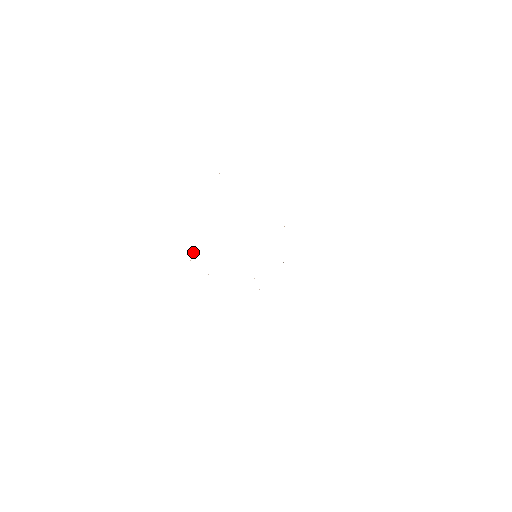
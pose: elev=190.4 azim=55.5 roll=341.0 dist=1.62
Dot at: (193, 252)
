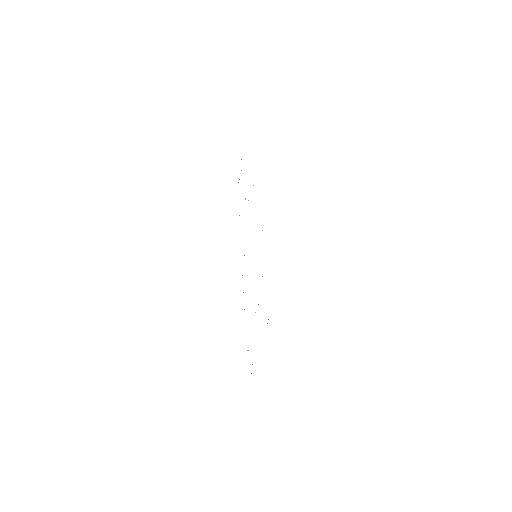
Dot at: occluded
